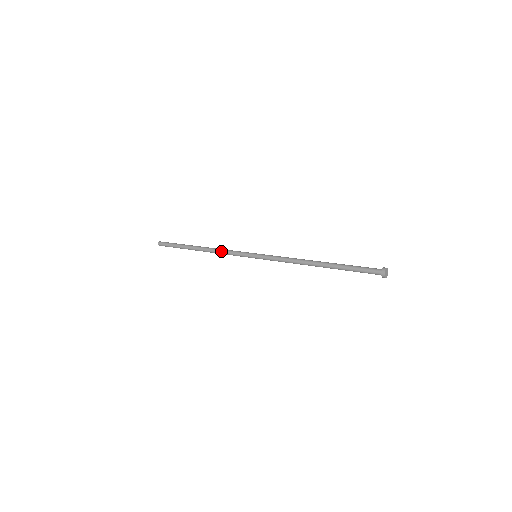
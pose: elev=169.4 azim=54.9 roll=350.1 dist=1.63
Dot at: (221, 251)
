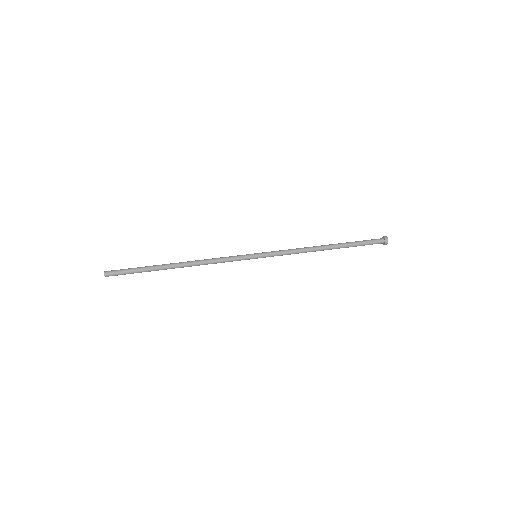
Dot at: (211, 262)
